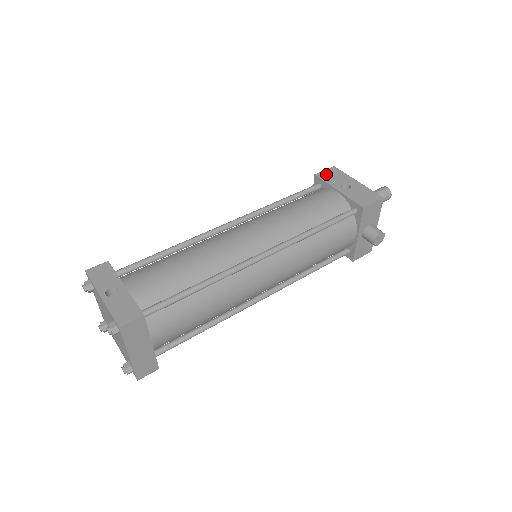
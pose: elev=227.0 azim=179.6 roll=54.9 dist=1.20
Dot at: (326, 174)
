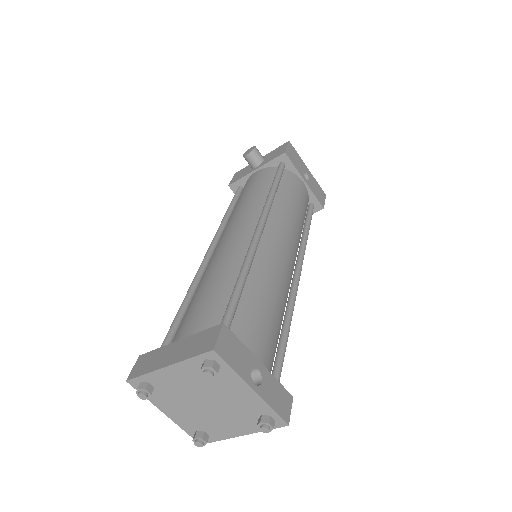
Dot at: (291, 154)
